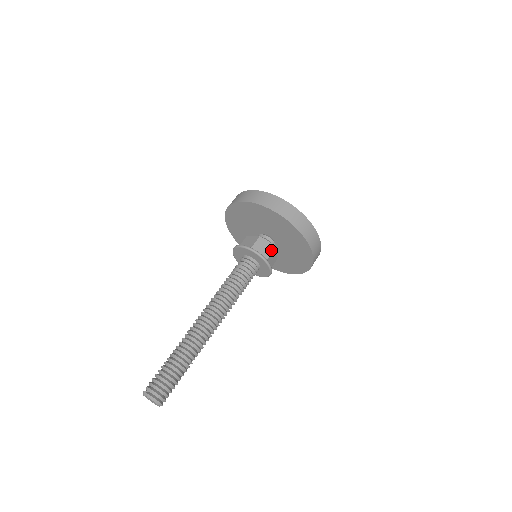
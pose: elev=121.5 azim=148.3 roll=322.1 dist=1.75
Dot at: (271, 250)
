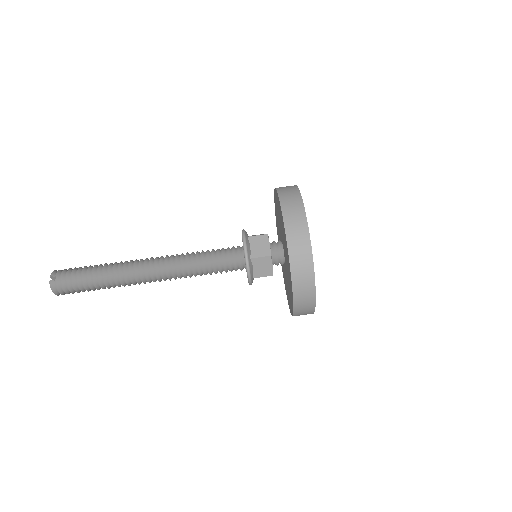
Dot at: (267, 274)
